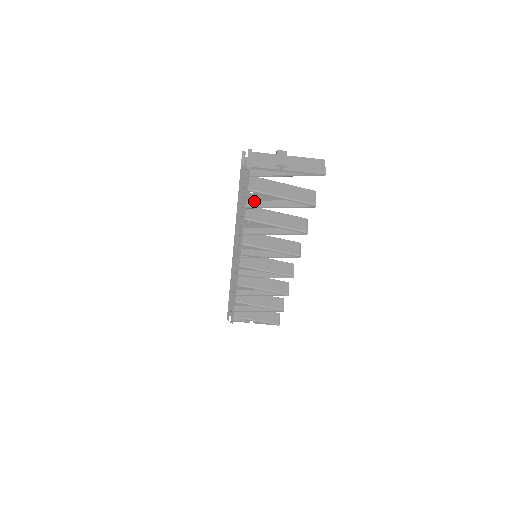
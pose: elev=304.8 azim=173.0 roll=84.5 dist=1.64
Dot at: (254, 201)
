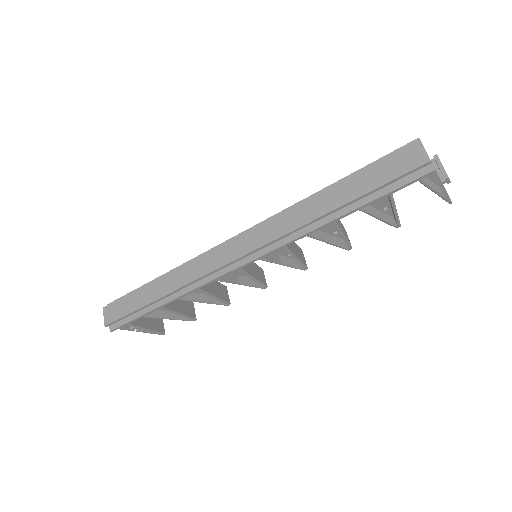
Dot at: occluded
